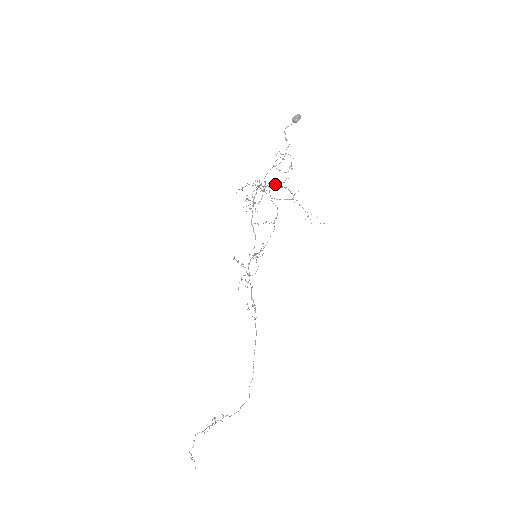
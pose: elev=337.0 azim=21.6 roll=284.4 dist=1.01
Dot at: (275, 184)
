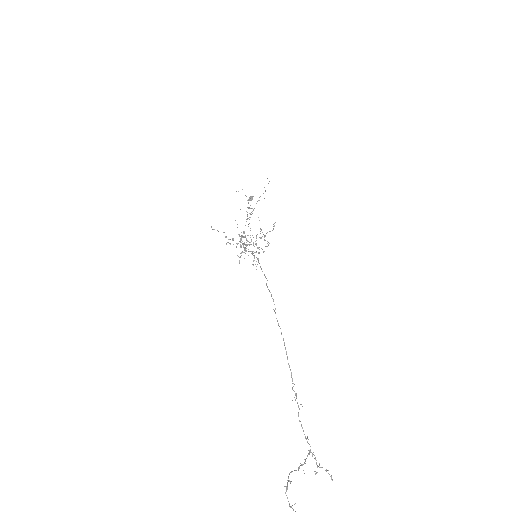
Dot at: occluded
